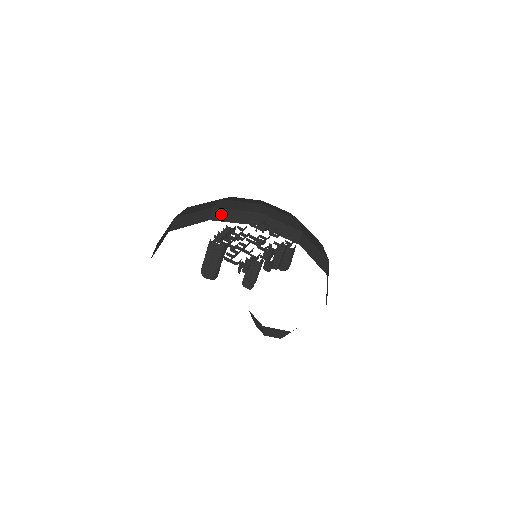
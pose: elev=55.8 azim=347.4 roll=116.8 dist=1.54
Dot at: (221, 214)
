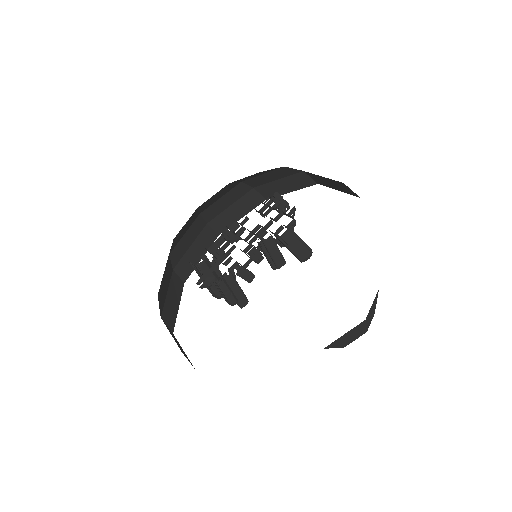
Dot at: (269, 190)
